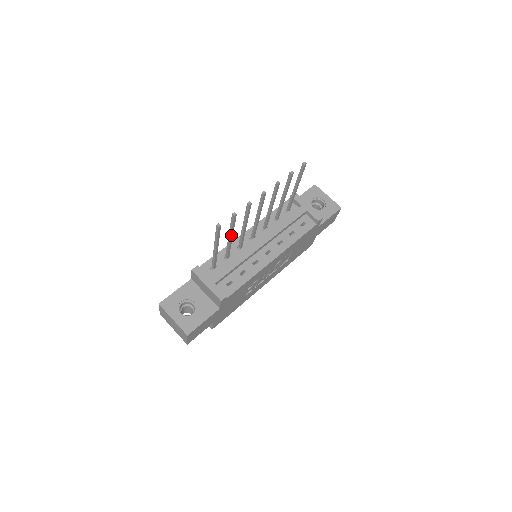
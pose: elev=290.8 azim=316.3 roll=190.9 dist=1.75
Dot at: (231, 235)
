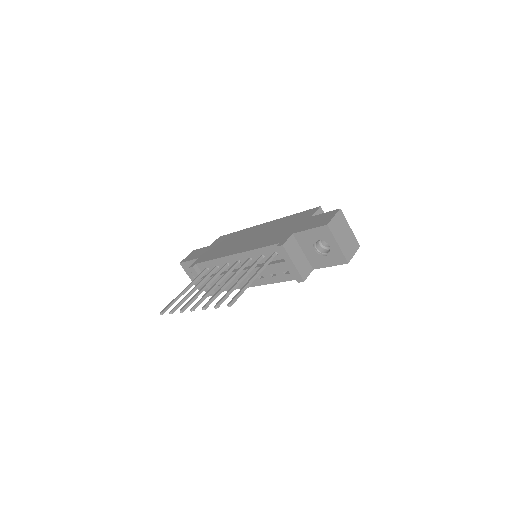
Dot at: (191, 293)
